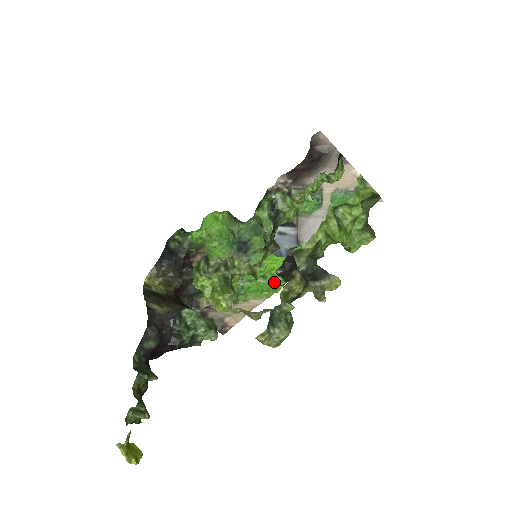
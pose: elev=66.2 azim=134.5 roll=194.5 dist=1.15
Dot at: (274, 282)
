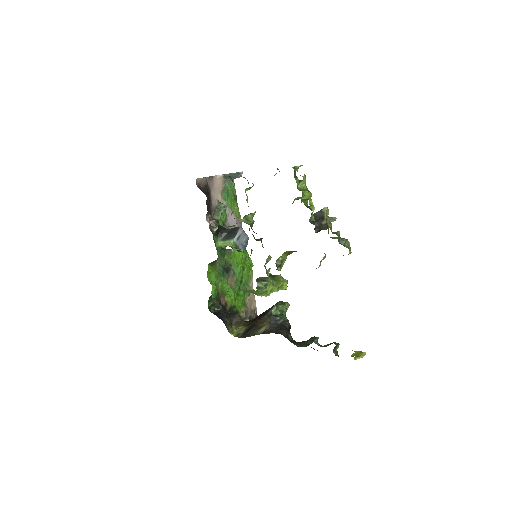
Dot at: (247, 264)
